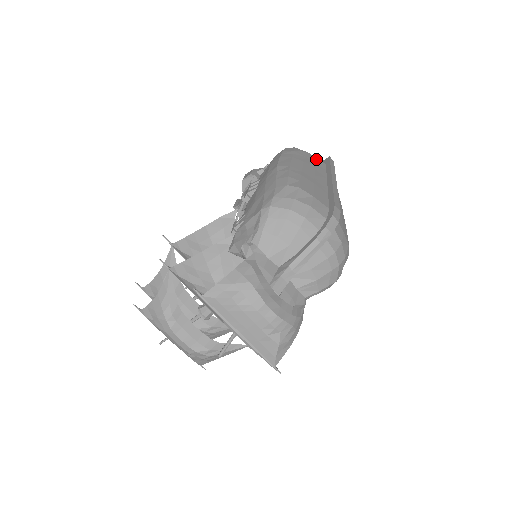
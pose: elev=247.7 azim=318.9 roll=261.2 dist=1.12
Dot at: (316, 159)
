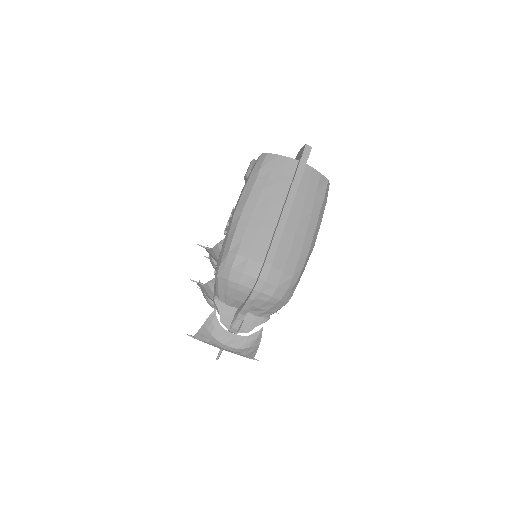
Dot at: (286, 162)
